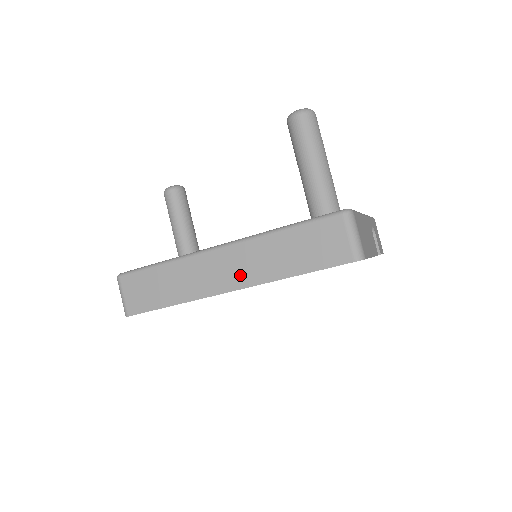
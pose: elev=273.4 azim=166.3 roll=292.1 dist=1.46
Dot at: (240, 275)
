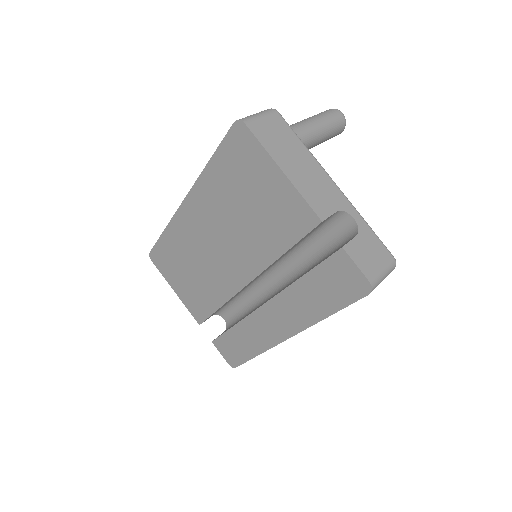
Dot at: occluded
